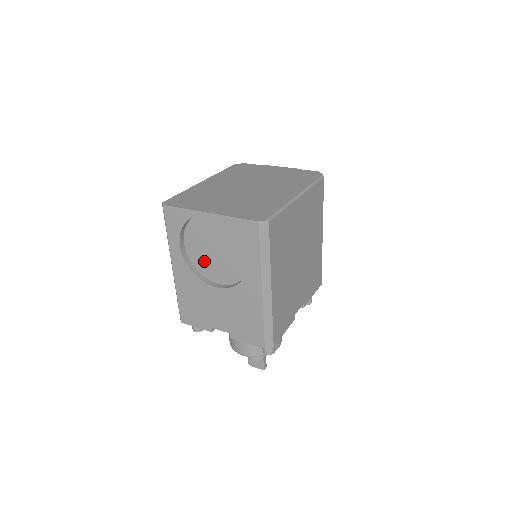
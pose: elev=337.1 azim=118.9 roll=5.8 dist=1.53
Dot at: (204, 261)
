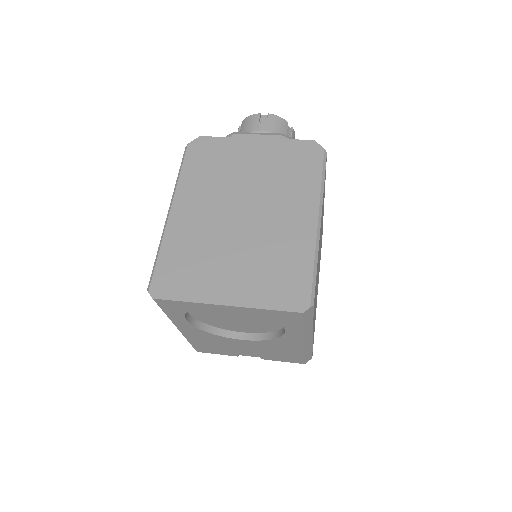
Dot at: (220, 322)
